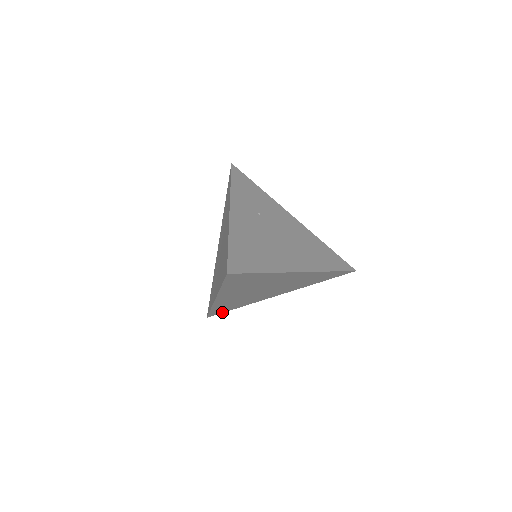
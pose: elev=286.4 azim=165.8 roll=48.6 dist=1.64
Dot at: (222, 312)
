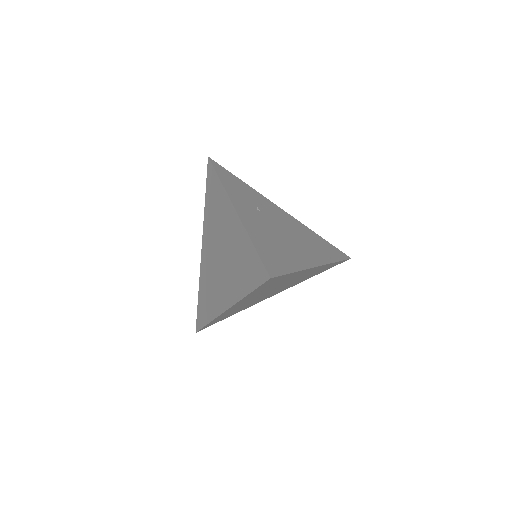
Dot at: occluded
